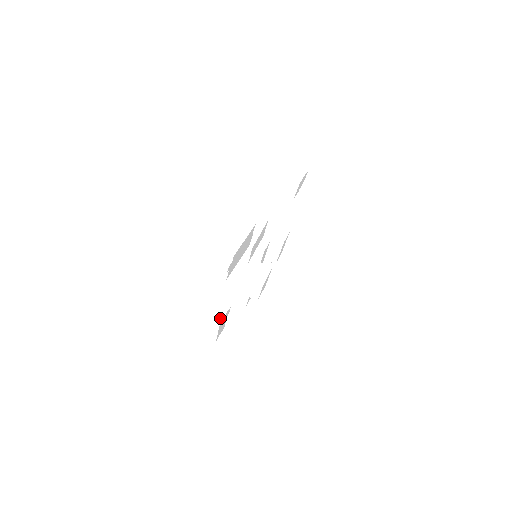
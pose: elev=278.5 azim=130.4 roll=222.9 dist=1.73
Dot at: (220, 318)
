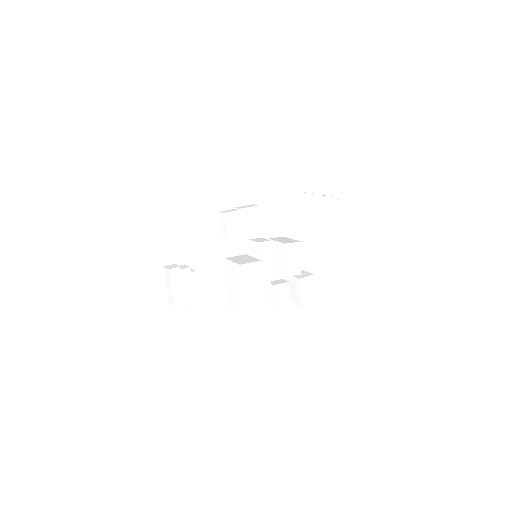
Dot at: (174, 267)
